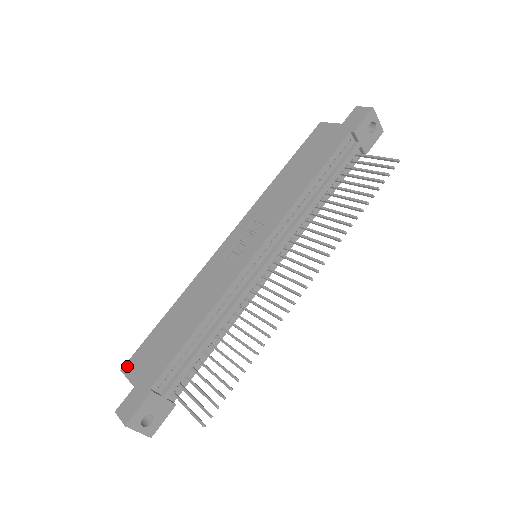
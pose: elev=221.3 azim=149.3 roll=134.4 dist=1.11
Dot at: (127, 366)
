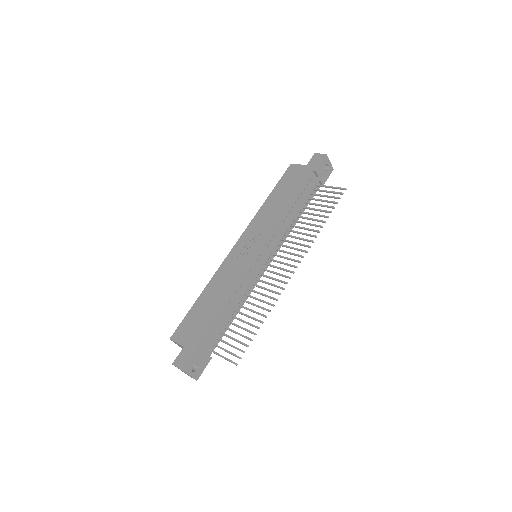
Dot at: (174, 335)
